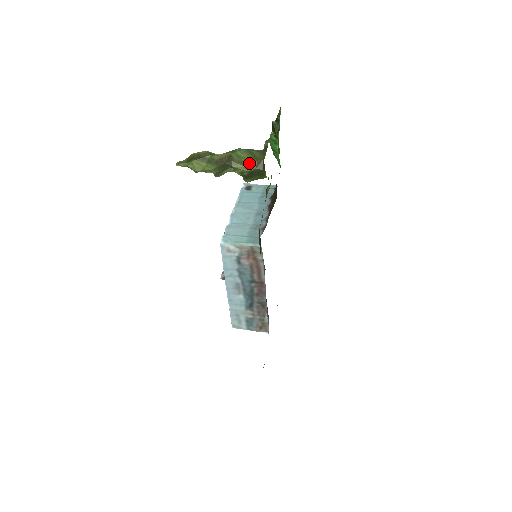
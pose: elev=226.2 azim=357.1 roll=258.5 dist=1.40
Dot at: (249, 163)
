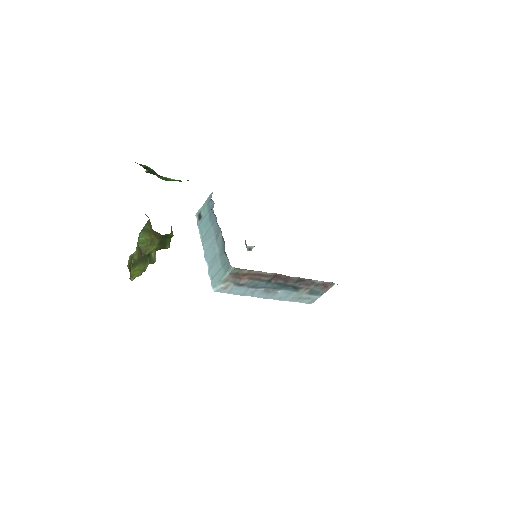
Dot at: (151, 241)
